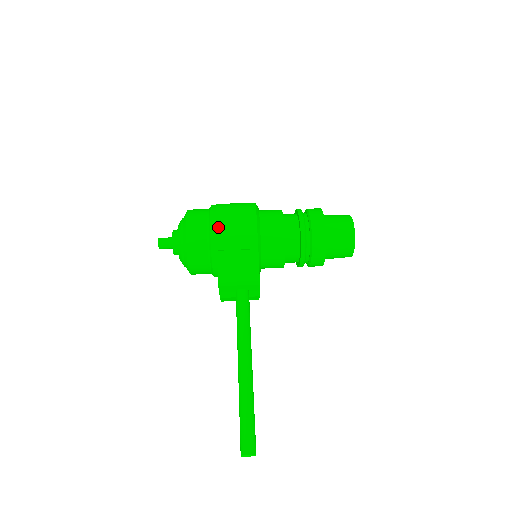
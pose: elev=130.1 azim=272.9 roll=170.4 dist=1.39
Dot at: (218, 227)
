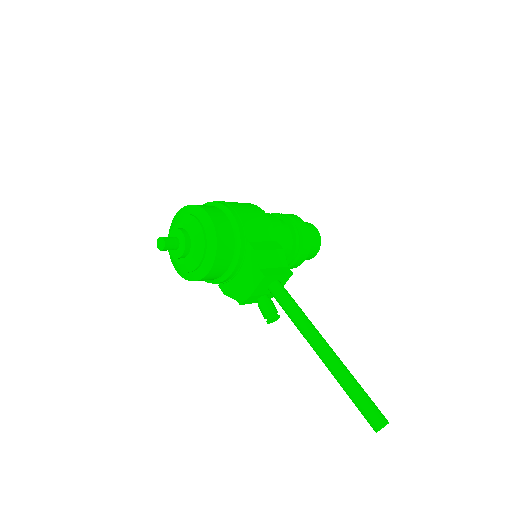
Dot at: (242, 218)
